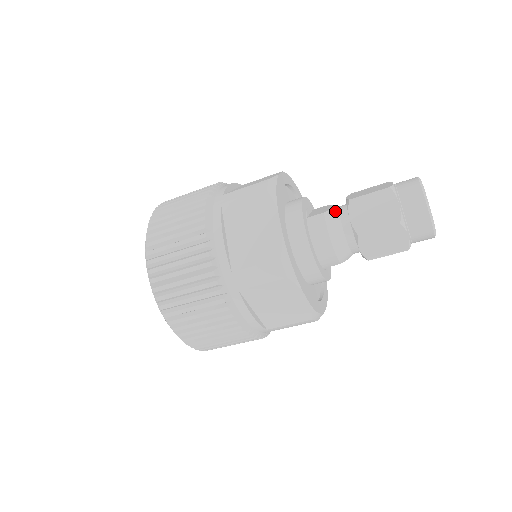
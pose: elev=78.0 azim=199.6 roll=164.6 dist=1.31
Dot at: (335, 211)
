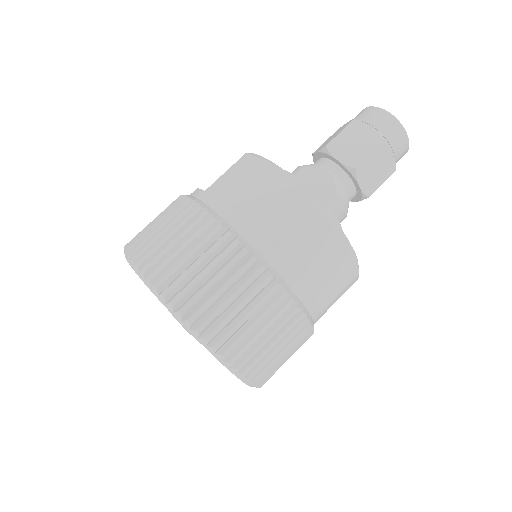
Dot at: (339, 182)
